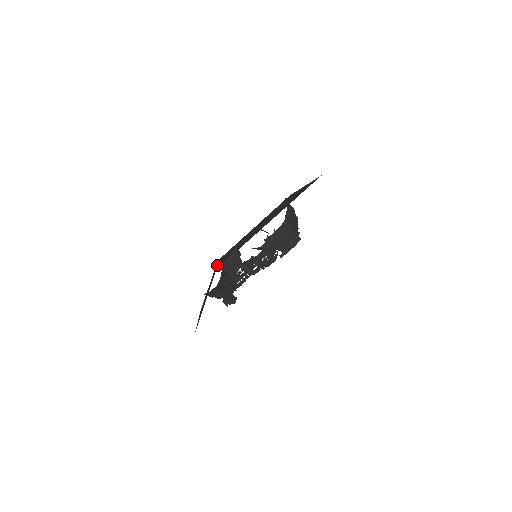
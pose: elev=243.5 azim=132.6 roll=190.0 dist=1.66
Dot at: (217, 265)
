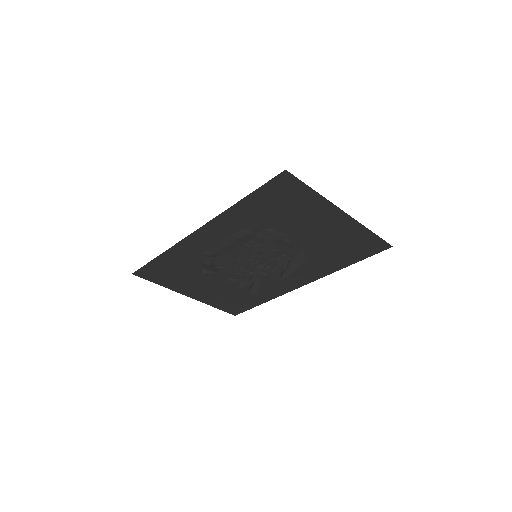
Dot at: occluded
